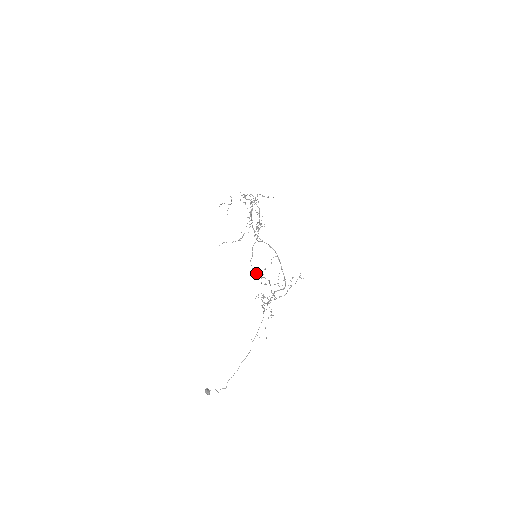
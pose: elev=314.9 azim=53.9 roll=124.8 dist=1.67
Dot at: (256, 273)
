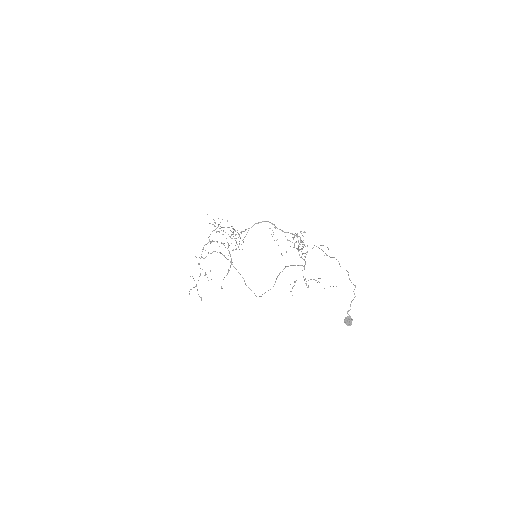
Dot at: (270, 289)
